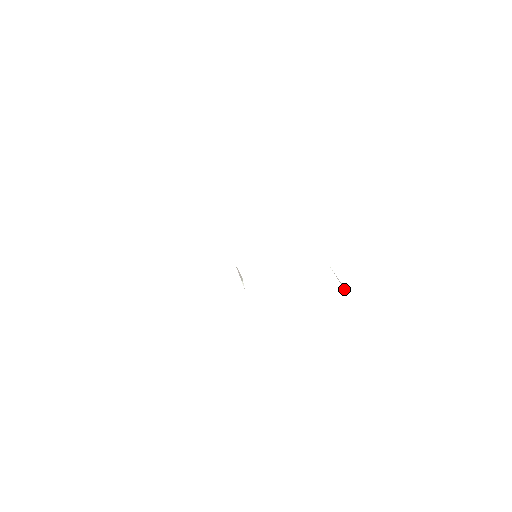
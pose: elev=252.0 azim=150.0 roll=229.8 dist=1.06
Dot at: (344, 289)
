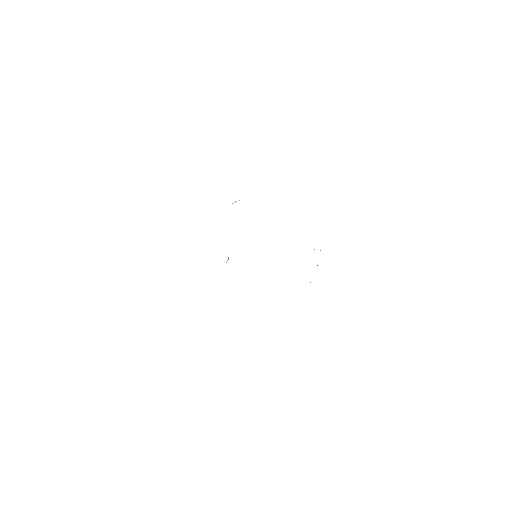
Dot at: occluded
